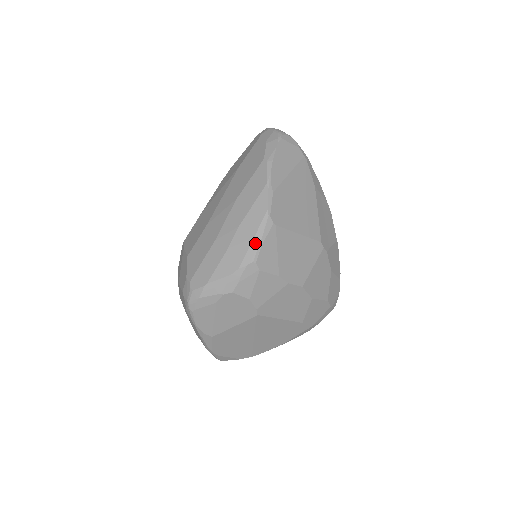
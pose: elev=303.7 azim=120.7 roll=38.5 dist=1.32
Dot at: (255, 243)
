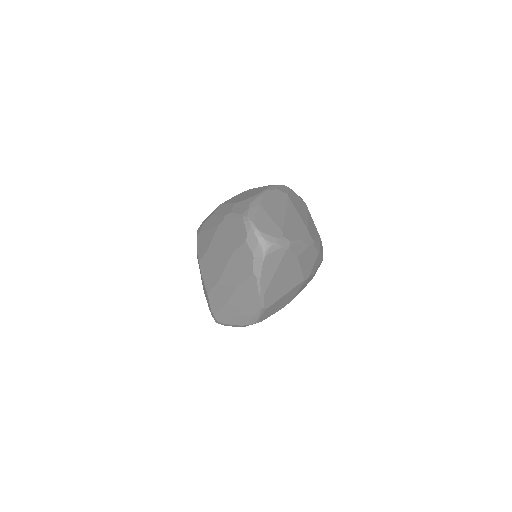
Dot at: (255, 318)
